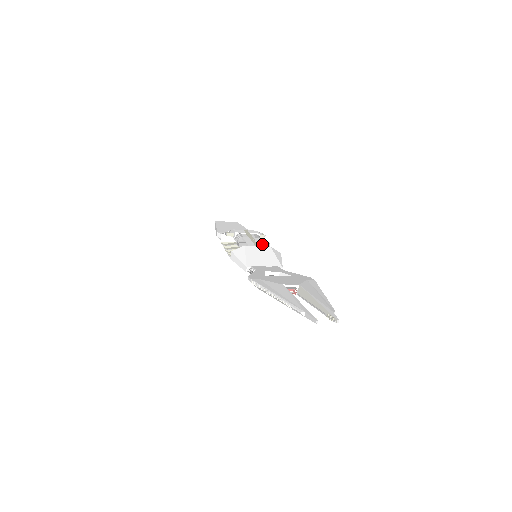
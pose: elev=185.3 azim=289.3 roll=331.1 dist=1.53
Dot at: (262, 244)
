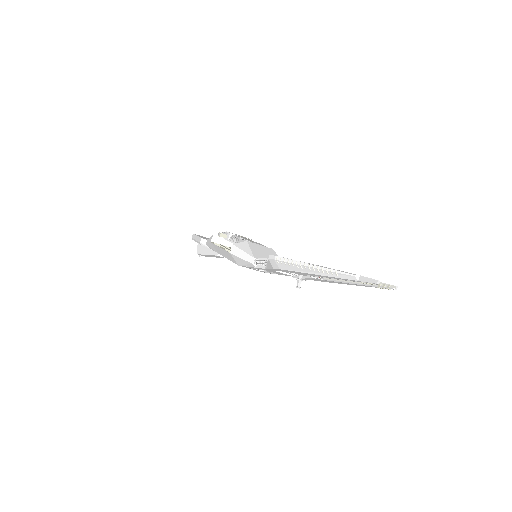
Dot at: (263, 245)
